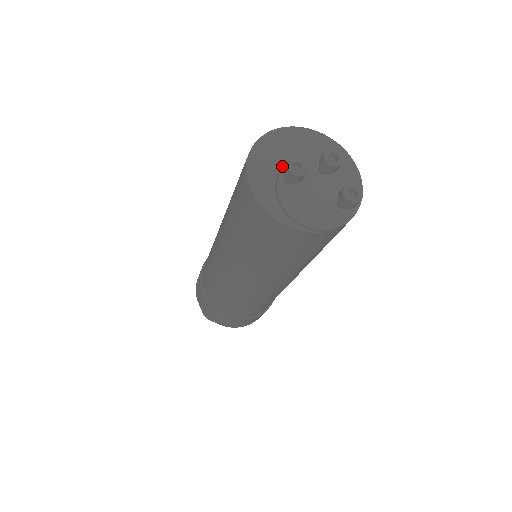
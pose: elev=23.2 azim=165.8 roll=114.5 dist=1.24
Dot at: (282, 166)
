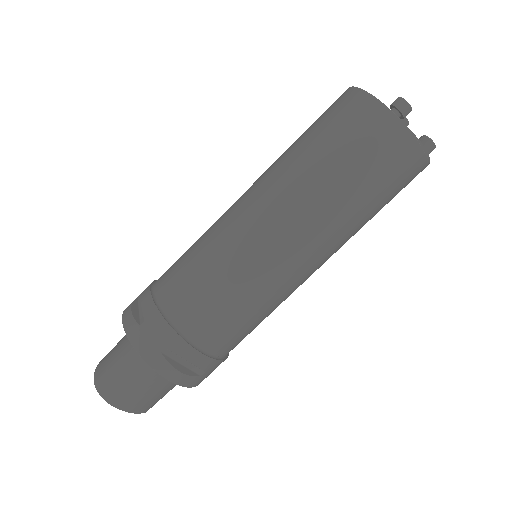
Dot at: occluded
